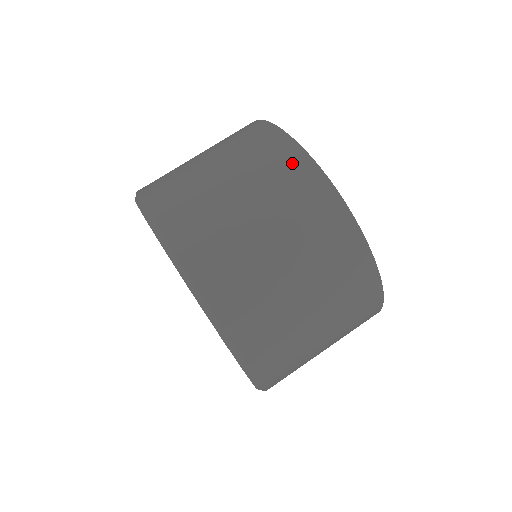
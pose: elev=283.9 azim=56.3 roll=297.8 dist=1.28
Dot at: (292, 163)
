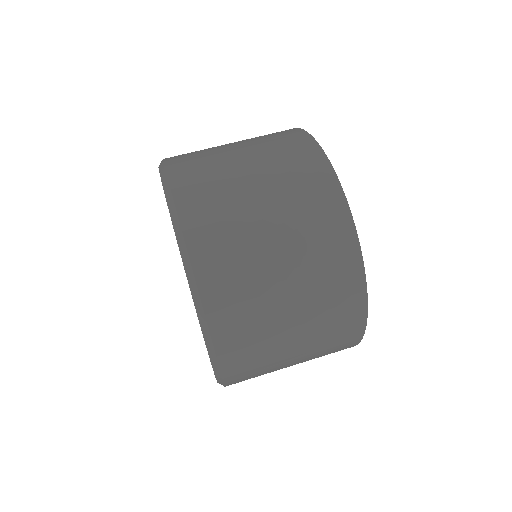
Dot at: (324, 193)
